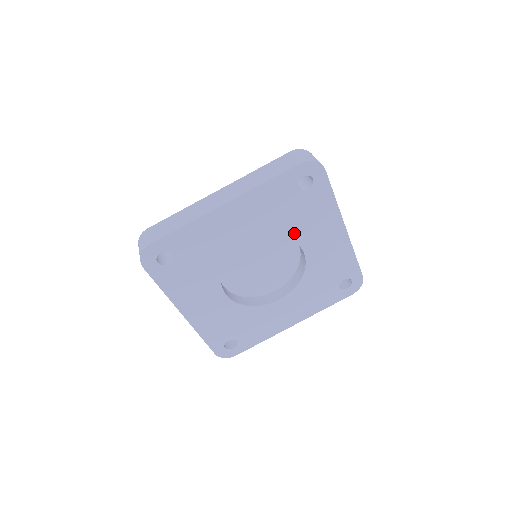
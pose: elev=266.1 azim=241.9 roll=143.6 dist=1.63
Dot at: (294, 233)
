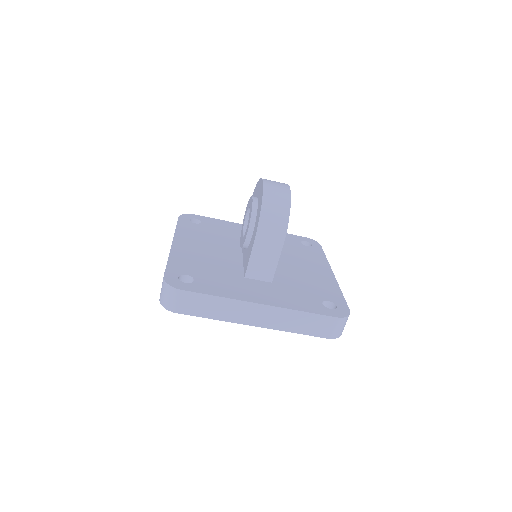
Dot at: occluded
